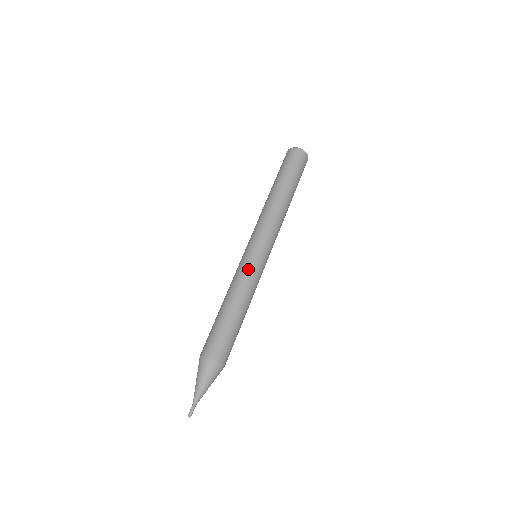
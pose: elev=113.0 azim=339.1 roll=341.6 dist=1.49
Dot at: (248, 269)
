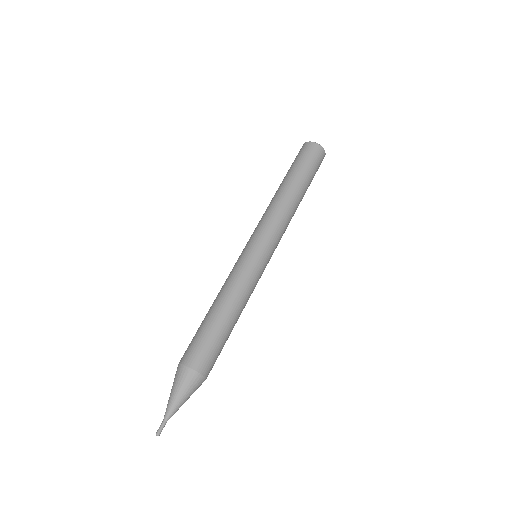
Dot at: (243, 268)
